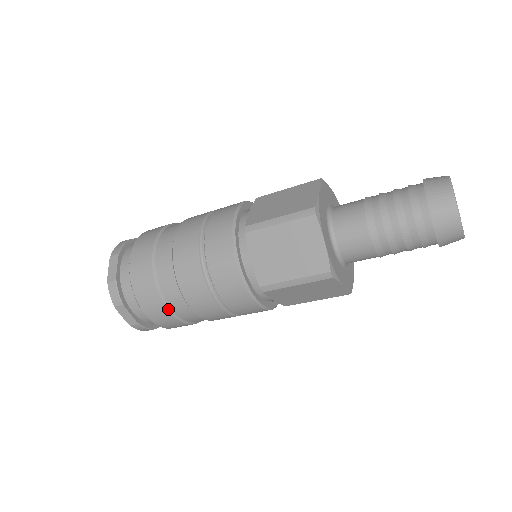
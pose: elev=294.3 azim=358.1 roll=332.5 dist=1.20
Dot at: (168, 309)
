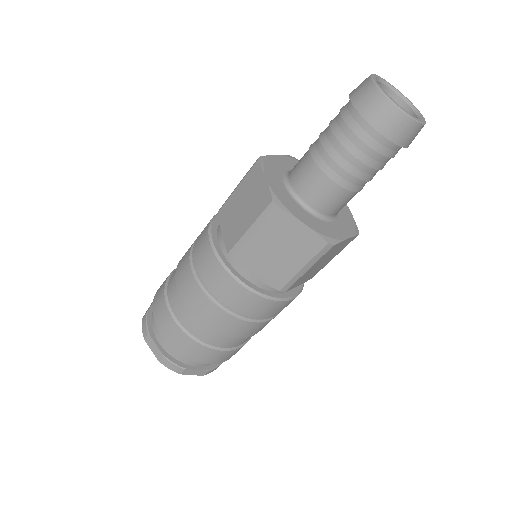
Dot at: (175, 321)
